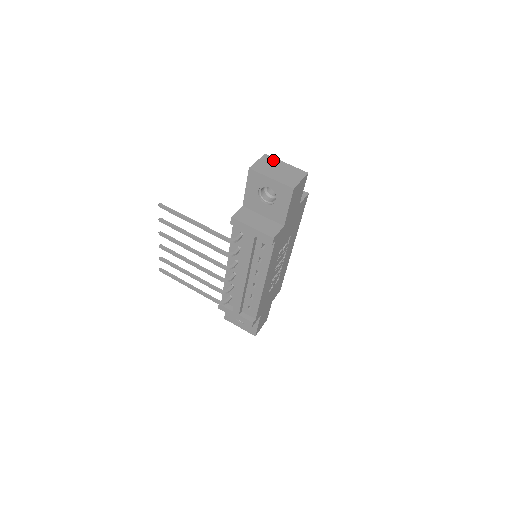
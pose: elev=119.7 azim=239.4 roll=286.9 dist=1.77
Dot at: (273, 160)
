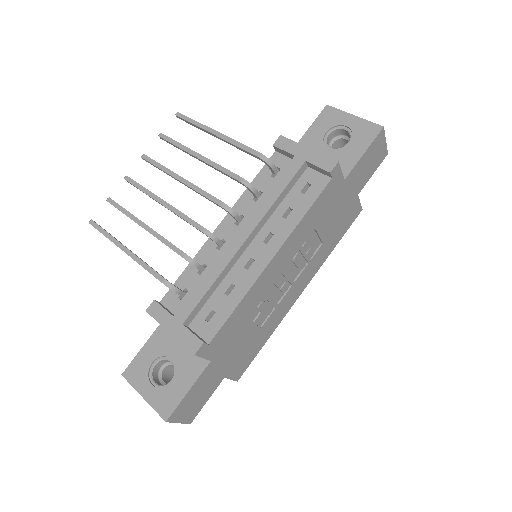
Dot at: occluded
